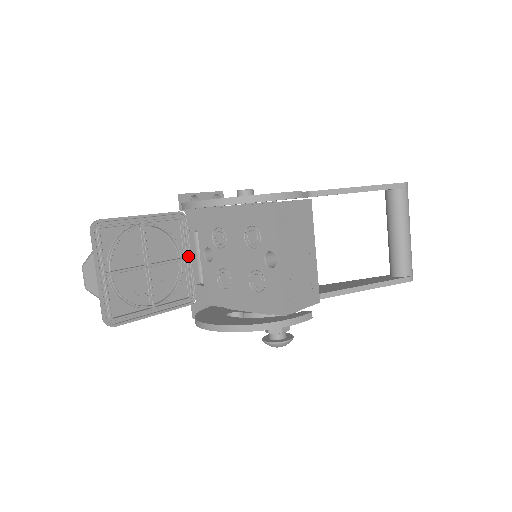
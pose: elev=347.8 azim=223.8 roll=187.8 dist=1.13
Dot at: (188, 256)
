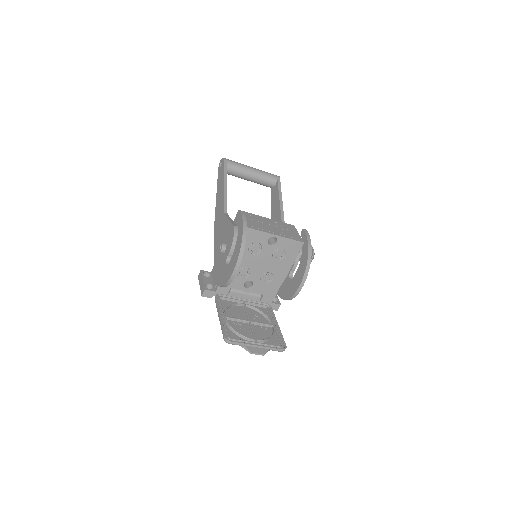
Dot at: (242, 301)
